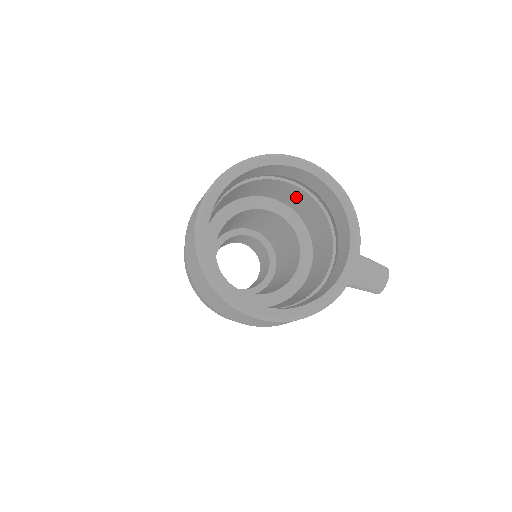
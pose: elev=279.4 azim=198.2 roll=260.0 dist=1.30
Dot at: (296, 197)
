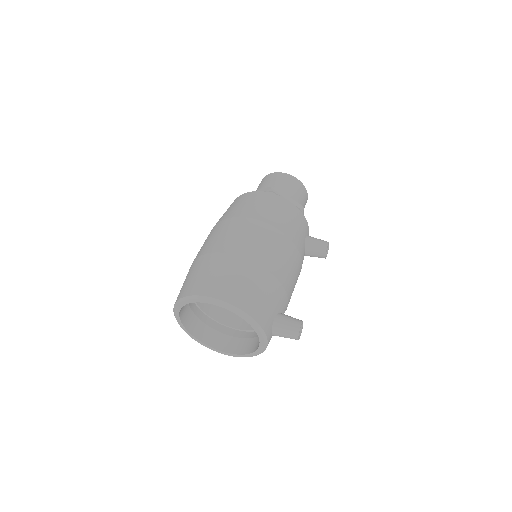
Dot at: occluded
